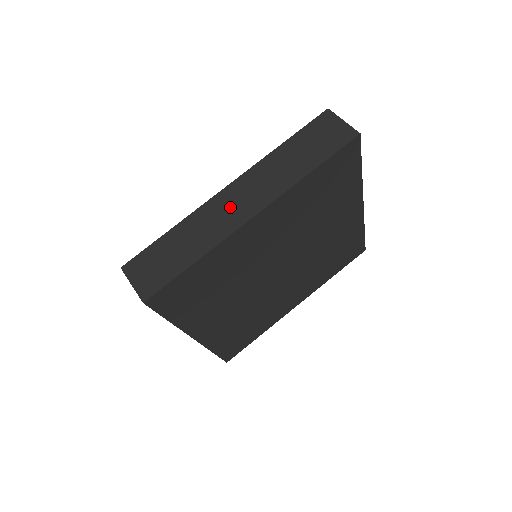
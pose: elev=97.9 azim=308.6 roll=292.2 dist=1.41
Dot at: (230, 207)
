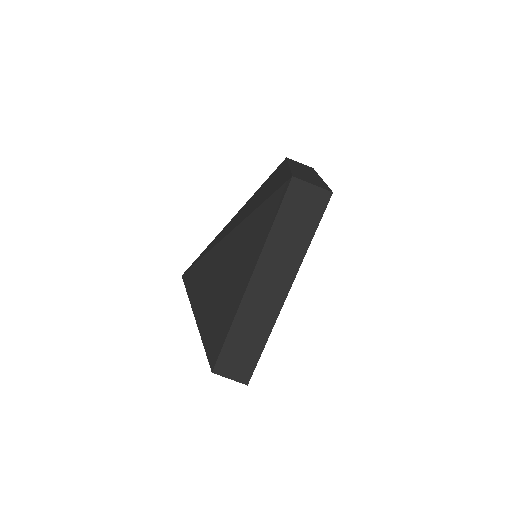
Dot at: (264, 297)
